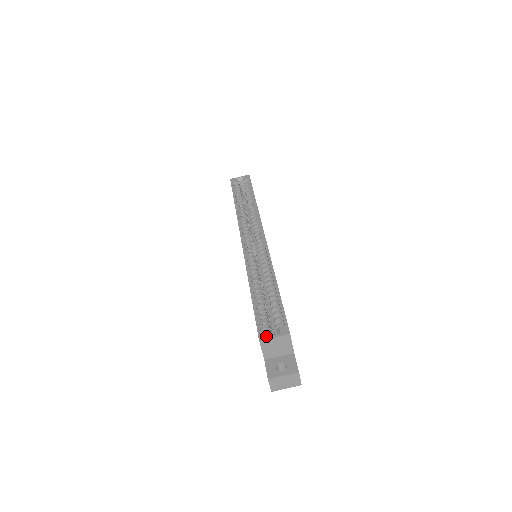
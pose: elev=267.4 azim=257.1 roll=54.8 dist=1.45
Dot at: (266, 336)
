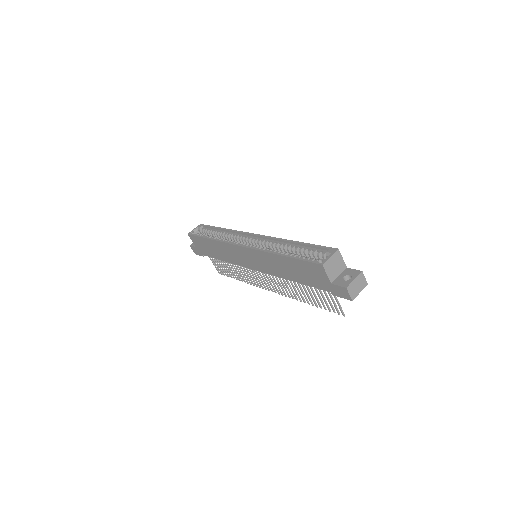
Dot at: (324, 260)
